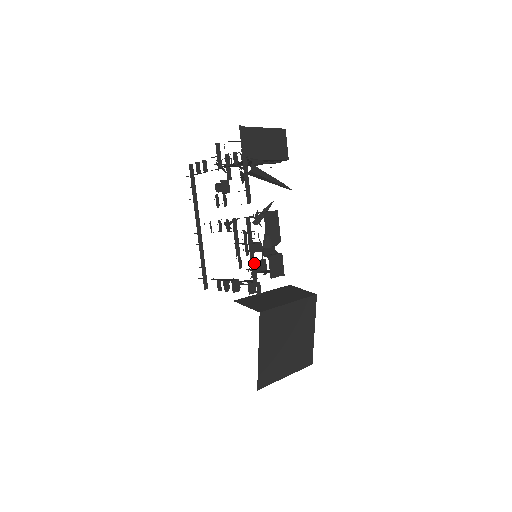
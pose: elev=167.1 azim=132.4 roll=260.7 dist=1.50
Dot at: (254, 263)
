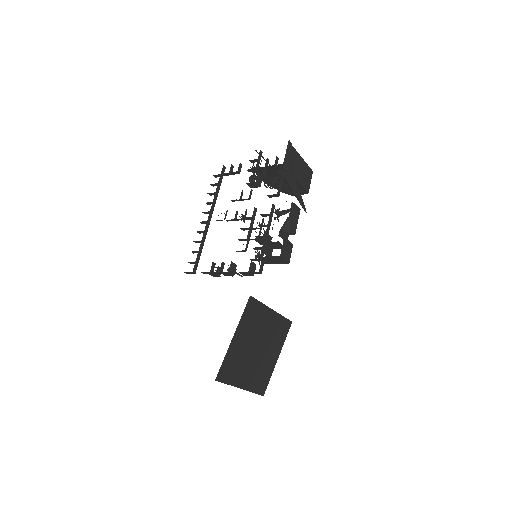
Dot at: (266, 243)
